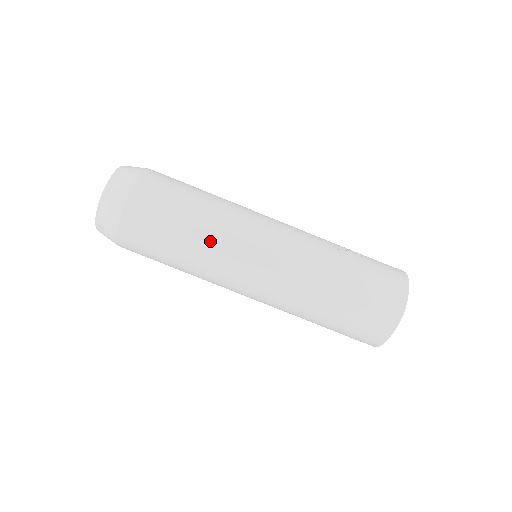
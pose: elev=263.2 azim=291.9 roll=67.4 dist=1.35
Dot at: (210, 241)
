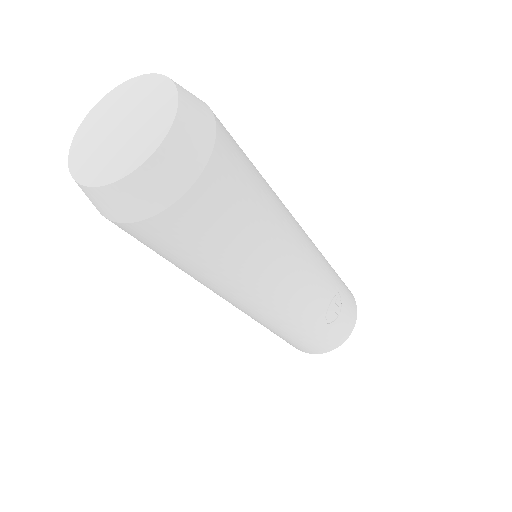
Dot at: (220, 283)
